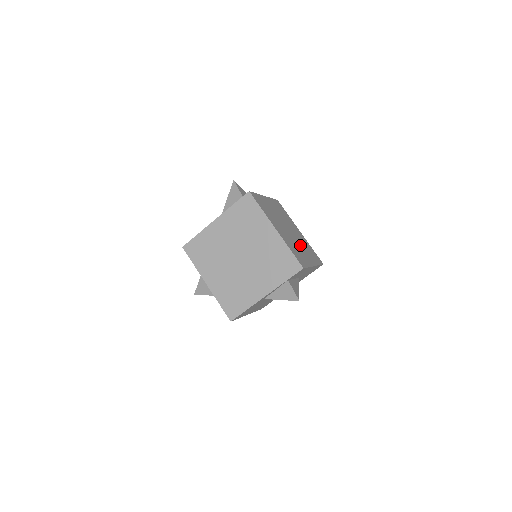
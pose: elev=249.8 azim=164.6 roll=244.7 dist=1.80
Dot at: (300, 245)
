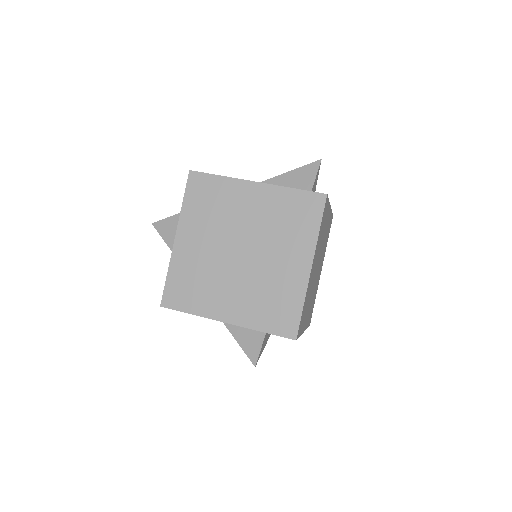
Dot at: (312, 295)
